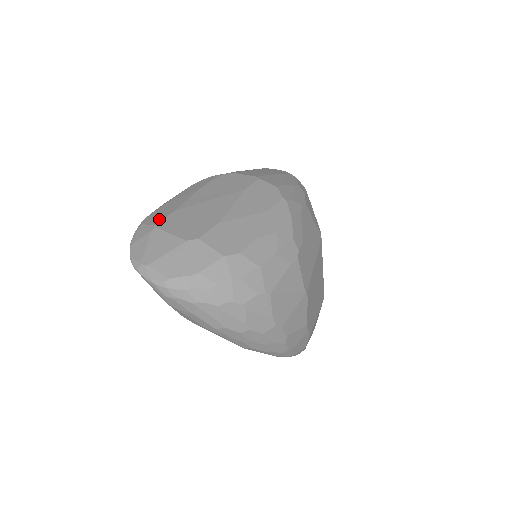
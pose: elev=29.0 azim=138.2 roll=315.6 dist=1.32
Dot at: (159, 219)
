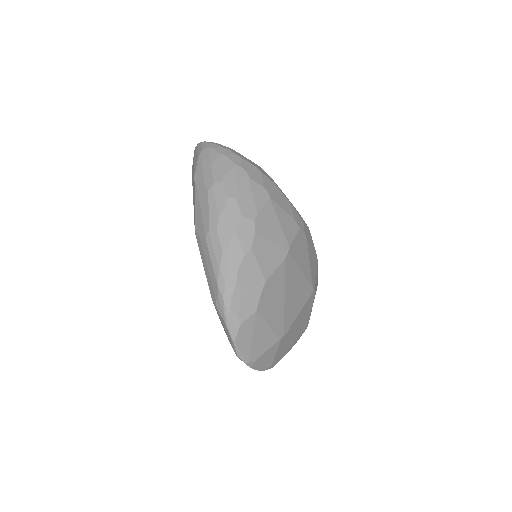
Dot at: occluded
